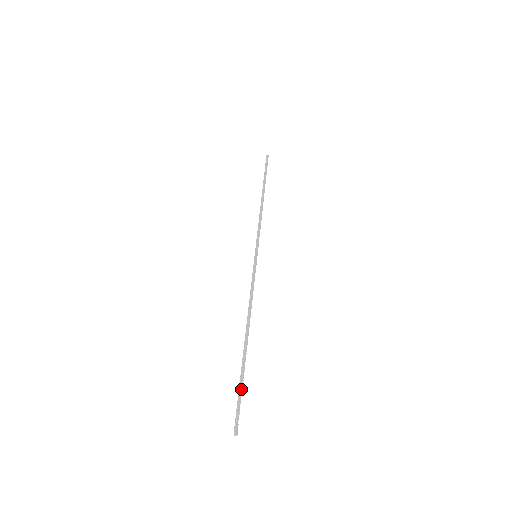
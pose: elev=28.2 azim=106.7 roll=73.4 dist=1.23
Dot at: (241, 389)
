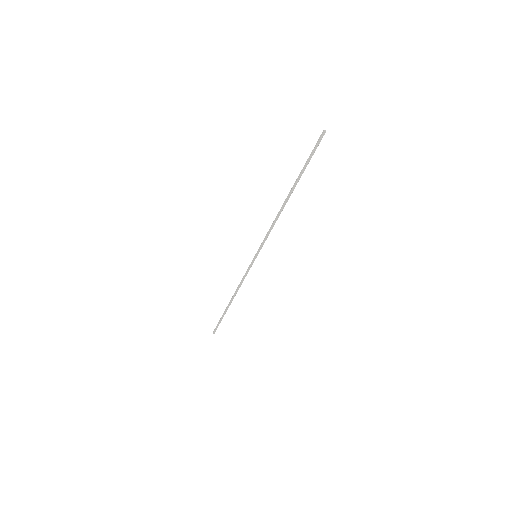
Dot at: occluded
